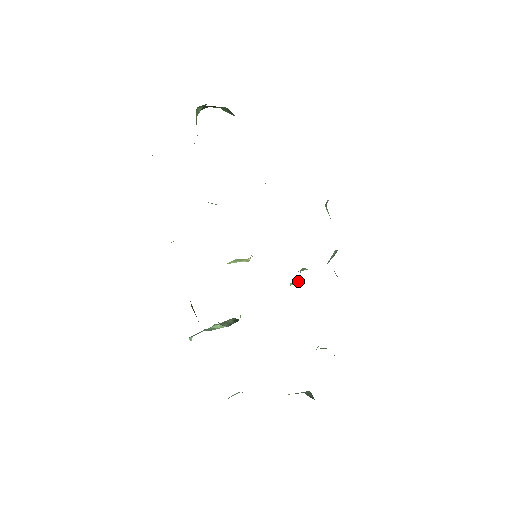
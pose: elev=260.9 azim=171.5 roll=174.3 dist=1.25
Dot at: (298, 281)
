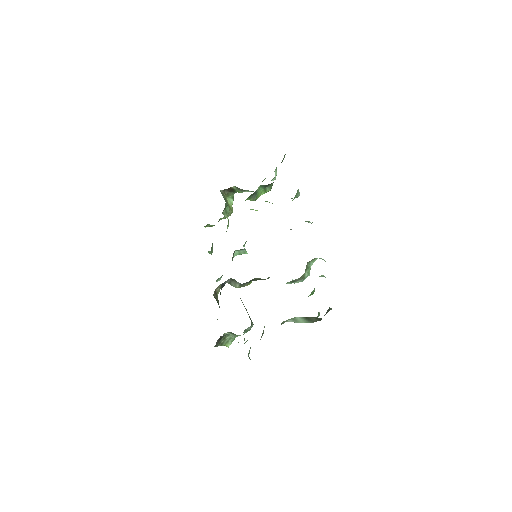
Dot at: occluded
